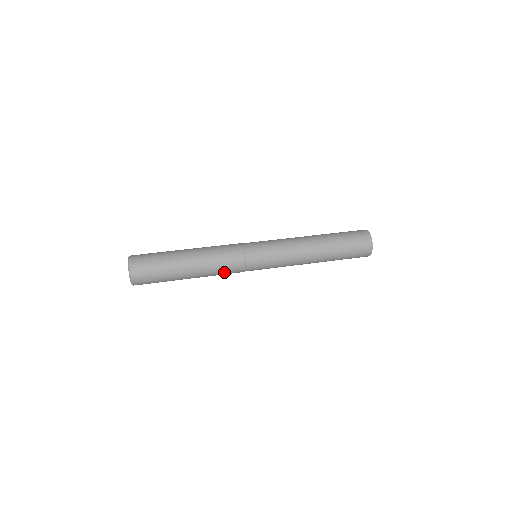
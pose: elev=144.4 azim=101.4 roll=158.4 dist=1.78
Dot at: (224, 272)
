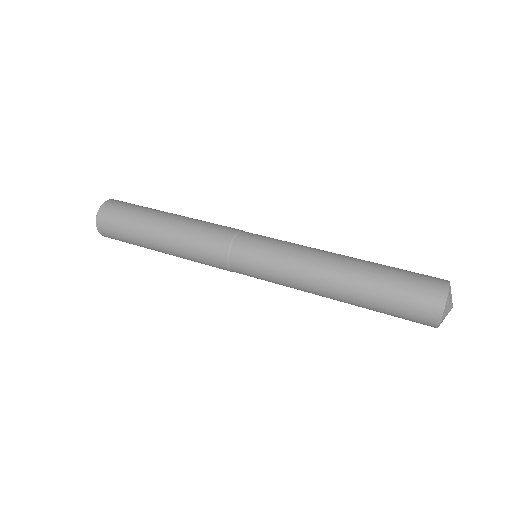
Dot at: (201, 246)
